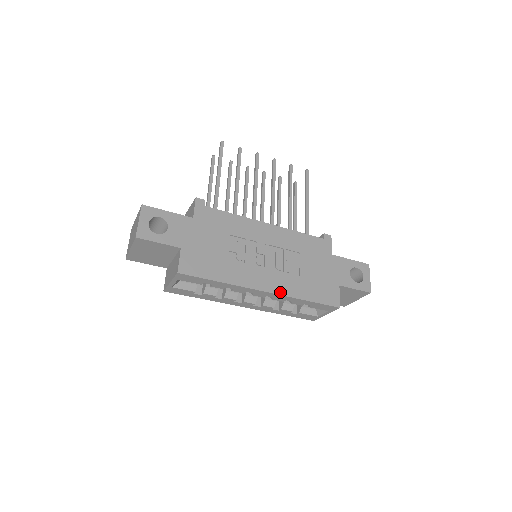
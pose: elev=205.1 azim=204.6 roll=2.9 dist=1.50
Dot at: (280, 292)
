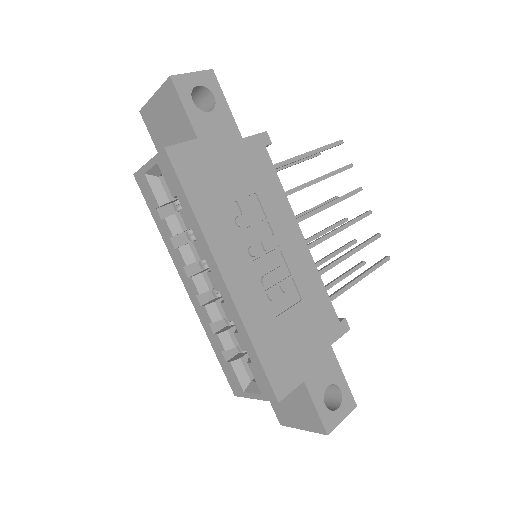
Dot at: (238, 301)
